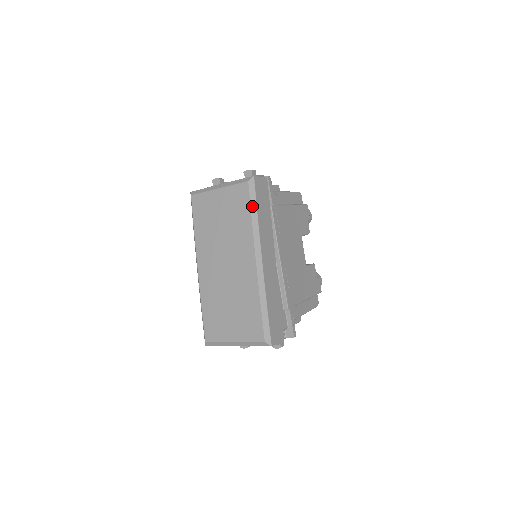
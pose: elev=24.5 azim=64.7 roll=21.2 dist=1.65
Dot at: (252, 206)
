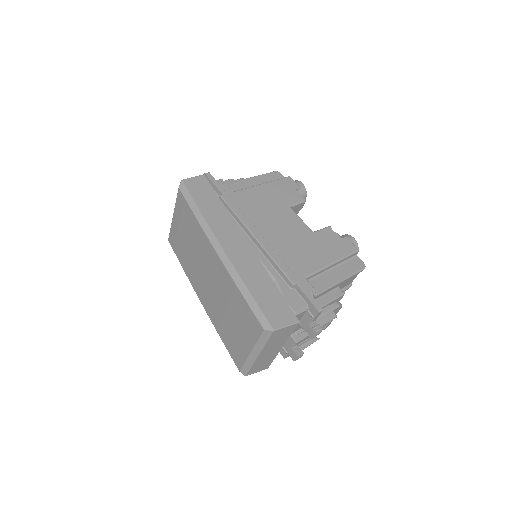
Dot at: (191, 206)
